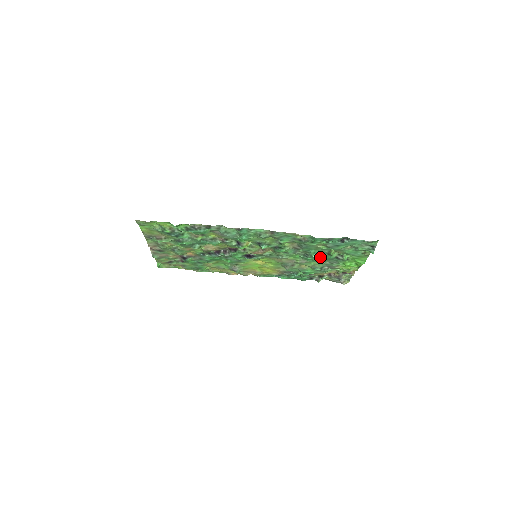
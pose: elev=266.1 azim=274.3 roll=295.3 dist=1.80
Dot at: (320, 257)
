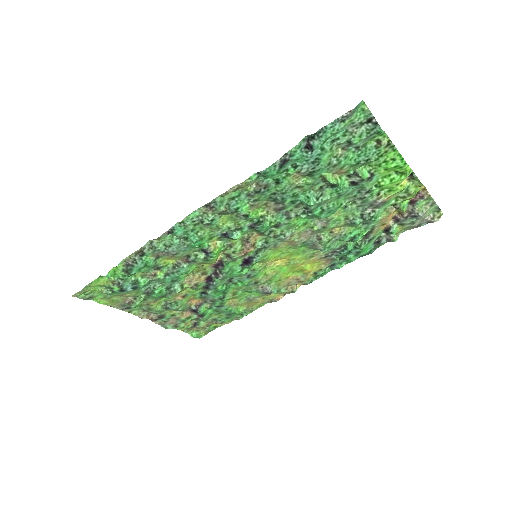
Dot at: (327, 199)
